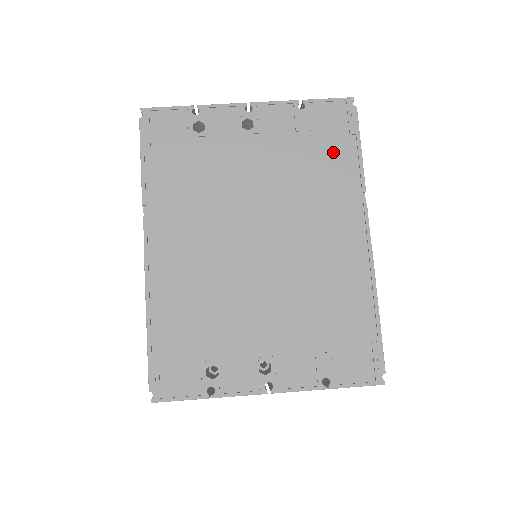
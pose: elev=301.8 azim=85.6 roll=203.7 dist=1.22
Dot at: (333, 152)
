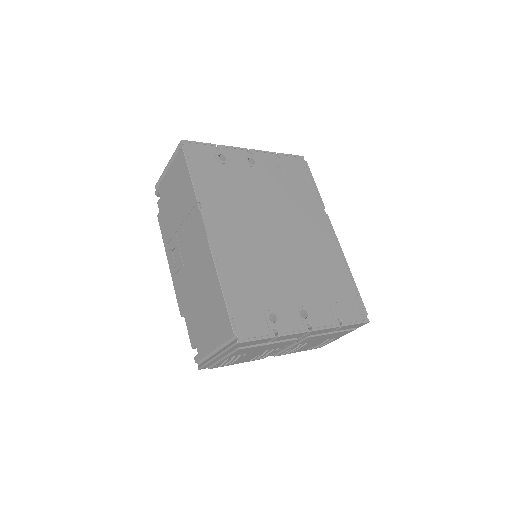
Dot at: (302, 184)
